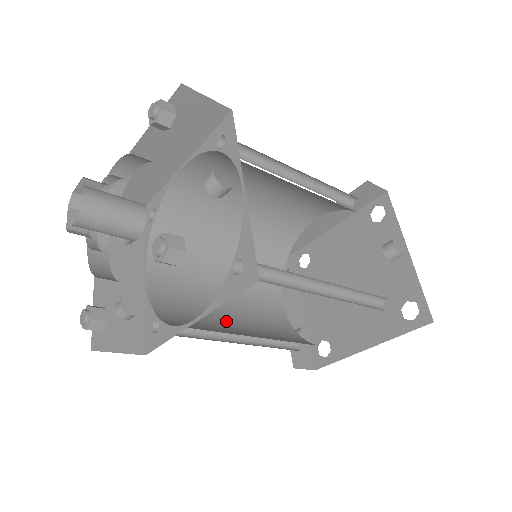
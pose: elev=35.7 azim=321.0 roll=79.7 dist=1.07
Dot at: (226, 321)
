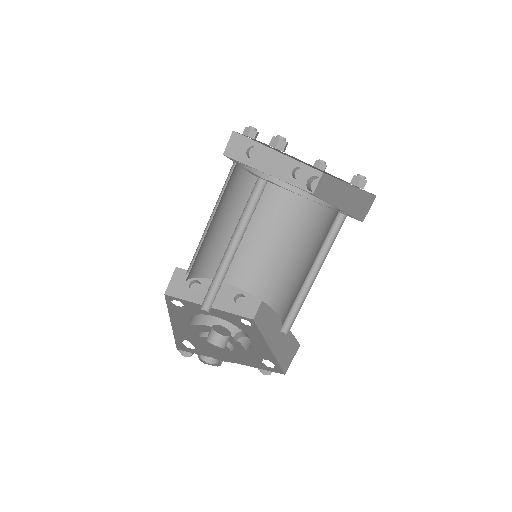
Dot at: (269, 247)
